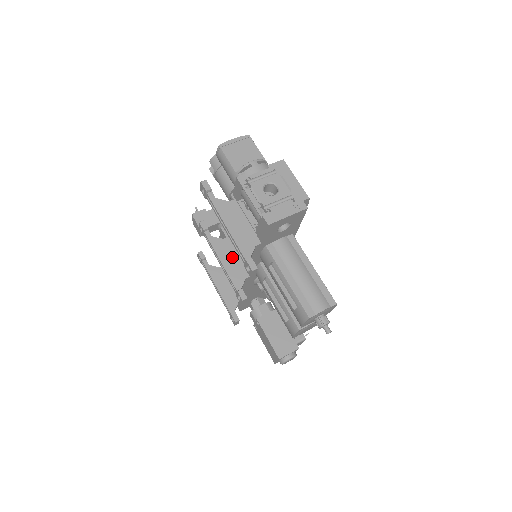
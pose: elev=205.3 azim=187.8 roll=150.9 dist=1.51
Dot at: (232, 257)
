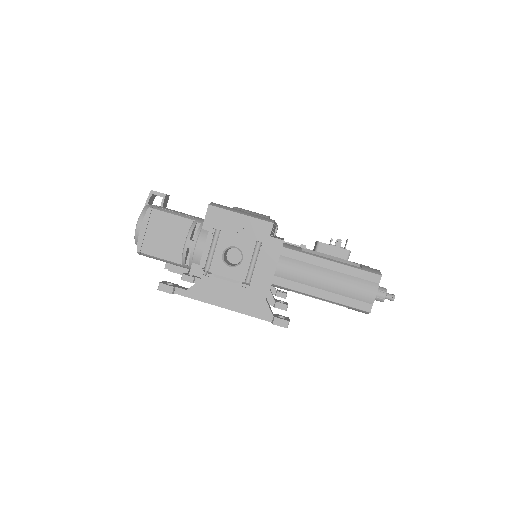
Dot at: occluded
